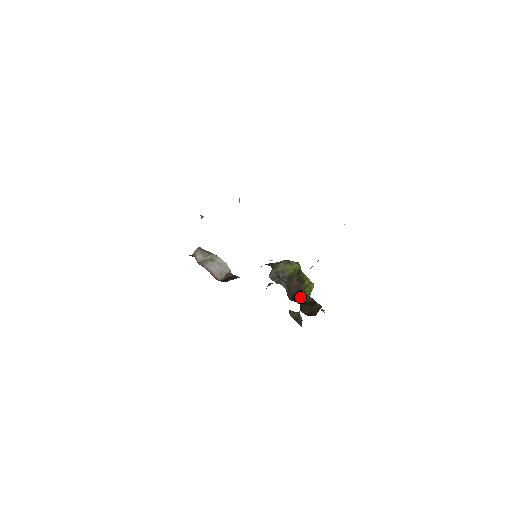
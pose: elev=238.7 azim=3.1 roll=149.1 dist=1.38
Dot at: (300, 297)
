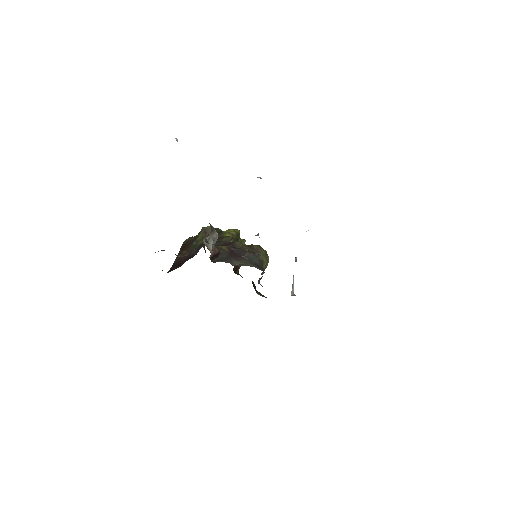
Dot at: occluded
